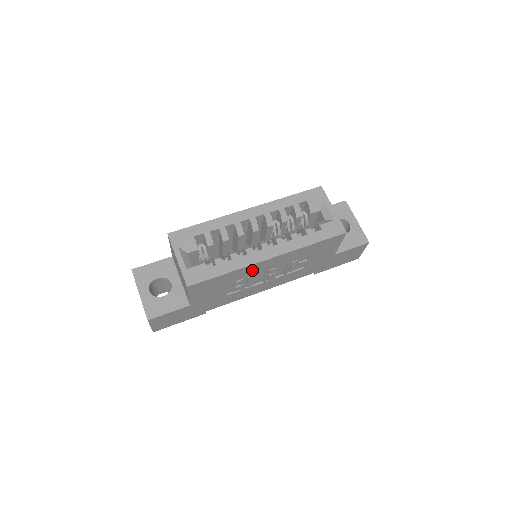
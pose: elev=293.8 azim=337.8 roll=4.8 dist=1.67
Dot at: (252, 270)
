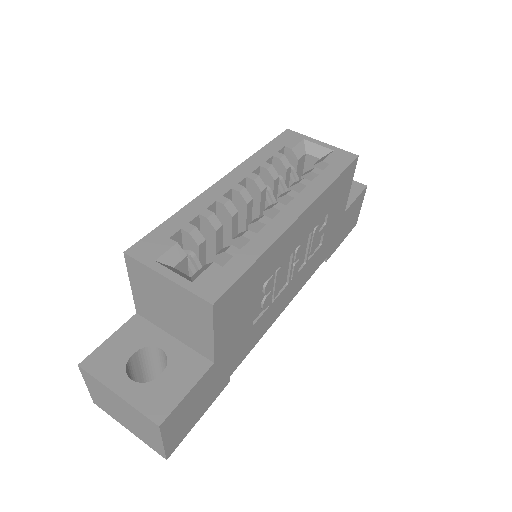
Dot at: (281, 250)
